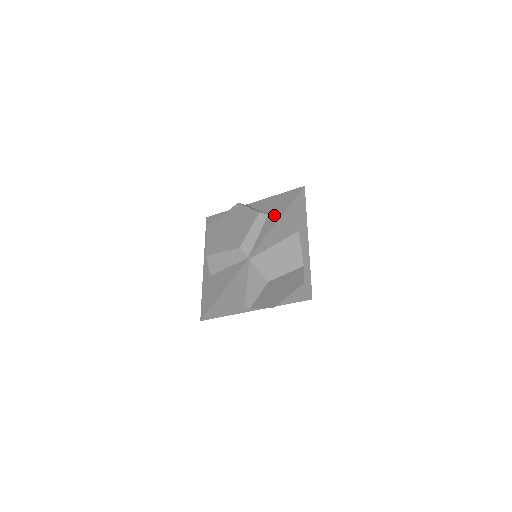
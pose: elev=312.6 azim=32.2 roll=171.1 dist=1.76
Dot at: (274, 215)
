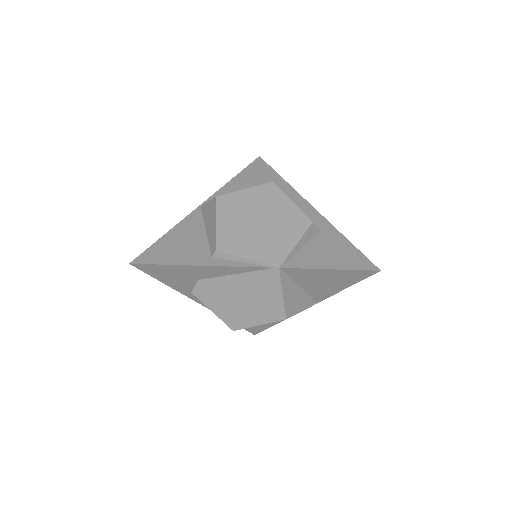
Dot at: occluded
